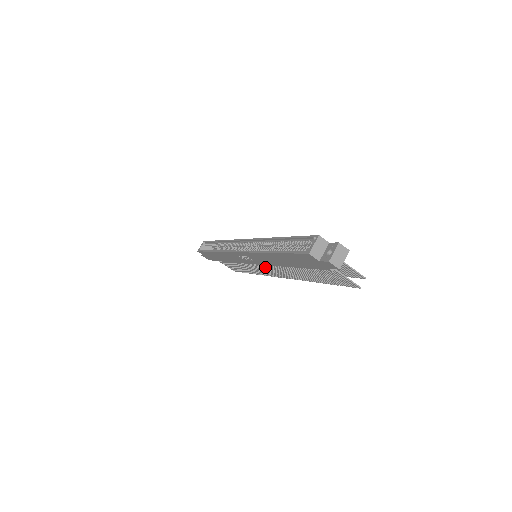
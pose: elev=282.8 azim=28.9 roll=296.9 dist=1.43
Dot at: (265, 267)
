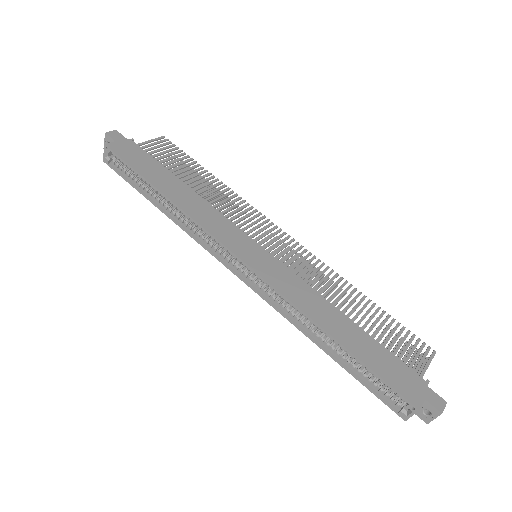
Dot at: occluded
